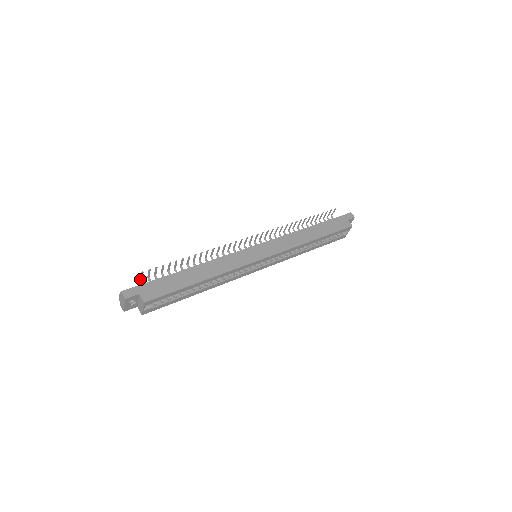
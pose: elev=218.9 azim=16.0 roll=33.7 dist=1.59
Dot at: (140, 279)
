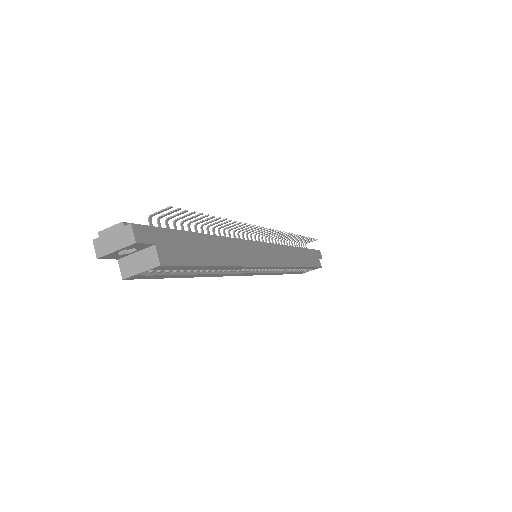
Dot at: occluded
